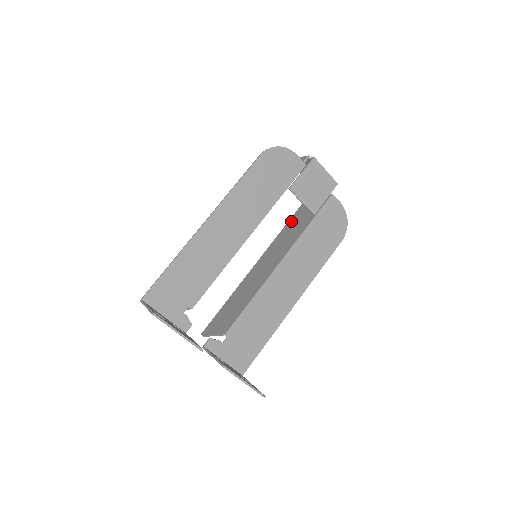
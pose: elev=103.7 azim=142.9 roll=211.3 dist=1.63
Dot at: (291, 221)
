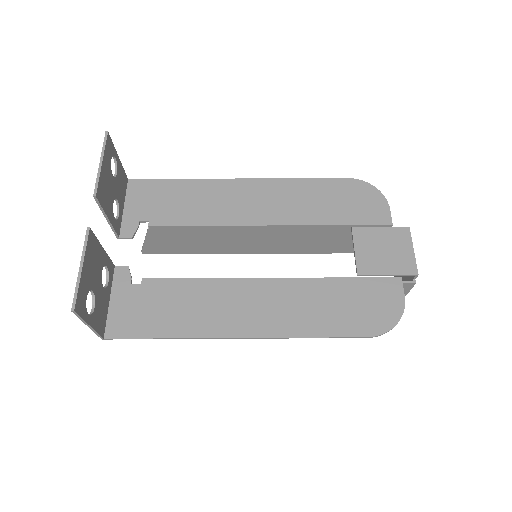
Dot at: occluded
